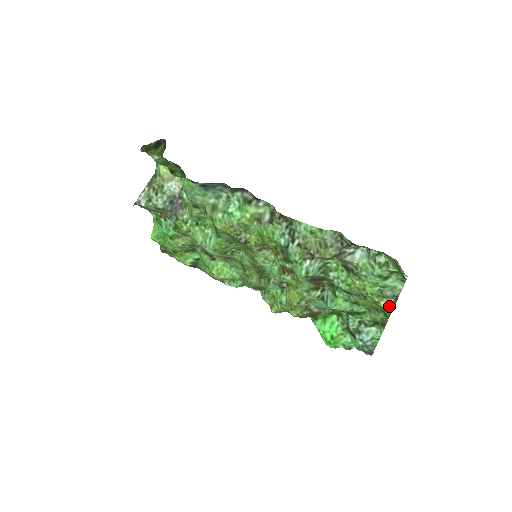
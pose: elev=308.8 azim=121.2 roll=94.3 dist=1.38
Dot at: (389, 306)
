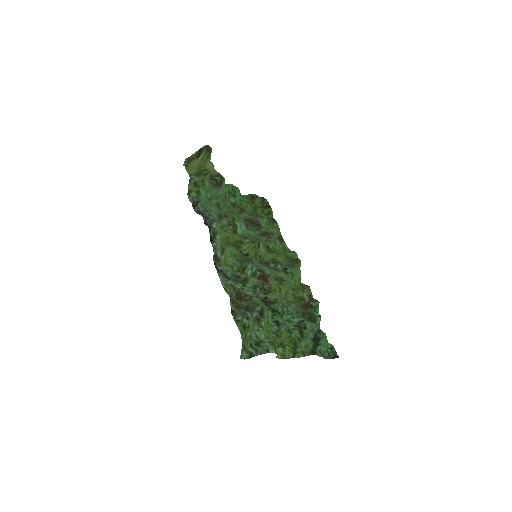
Dot at: (280, 355)
